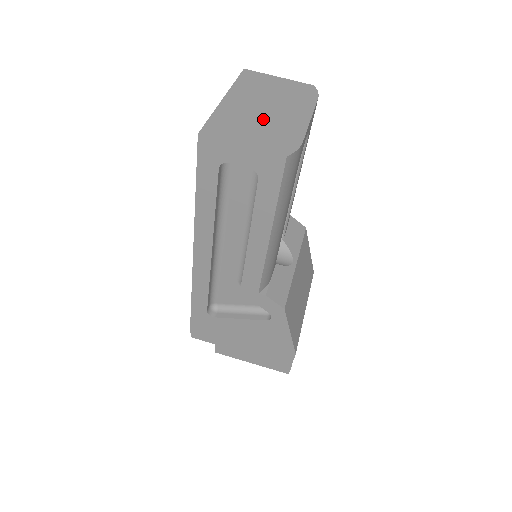
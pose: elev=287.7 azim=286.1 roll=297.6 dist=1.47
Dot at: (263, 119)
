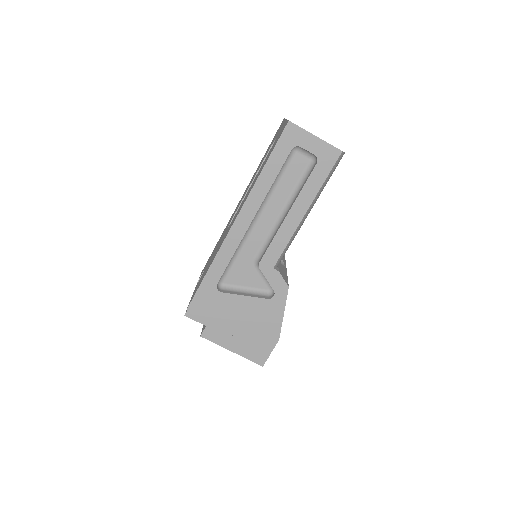
Dot at: occluded
